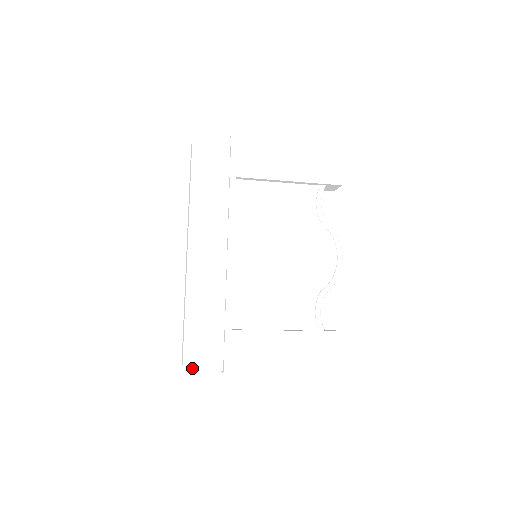
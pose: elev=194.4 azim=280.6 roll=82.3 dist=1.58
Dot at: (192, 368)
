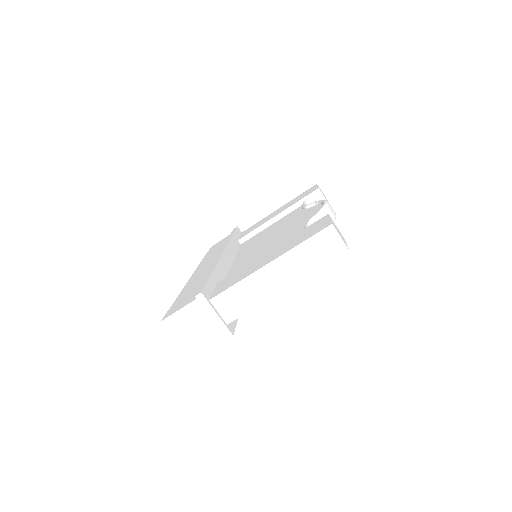
Dot at: (170, 315)
